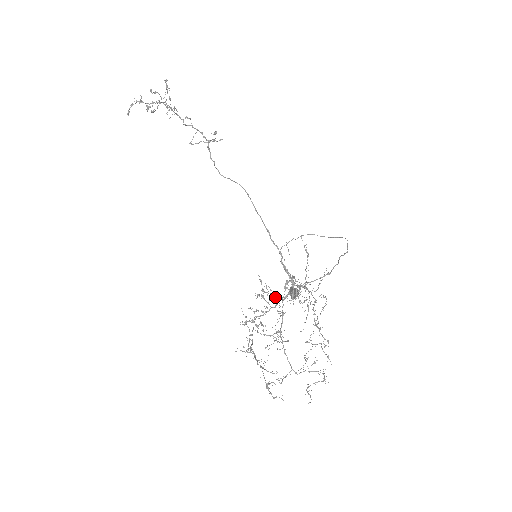
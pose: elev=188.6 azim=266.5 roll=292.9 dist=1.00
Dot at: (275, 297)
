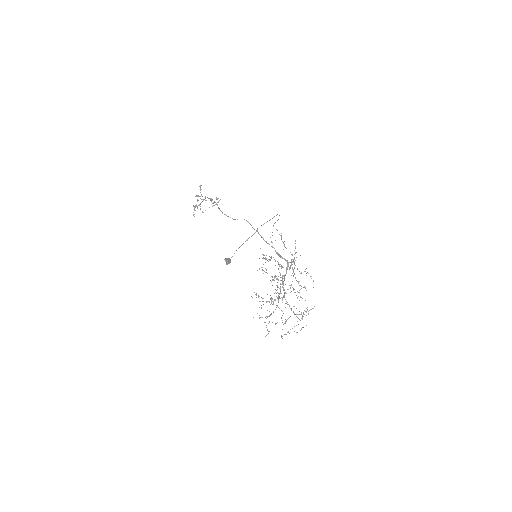
Dot at: occluded
